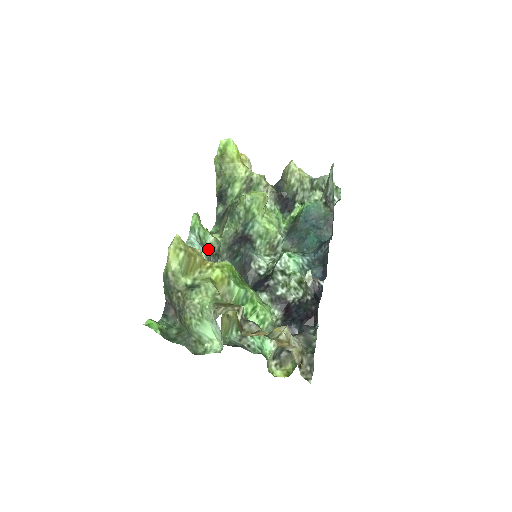
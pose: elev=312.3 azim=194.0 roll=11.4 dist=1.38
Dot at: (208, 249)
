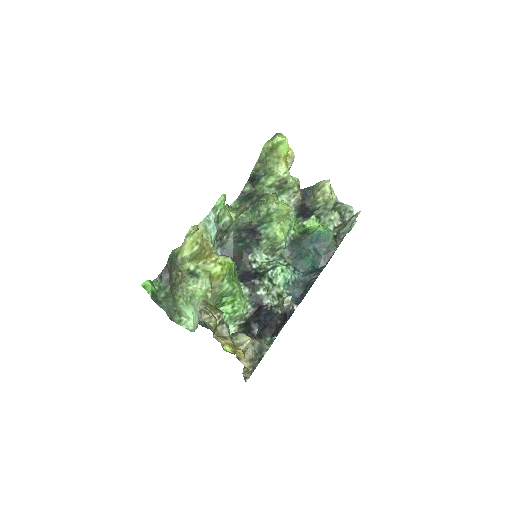
Dot at: (220, 226)
